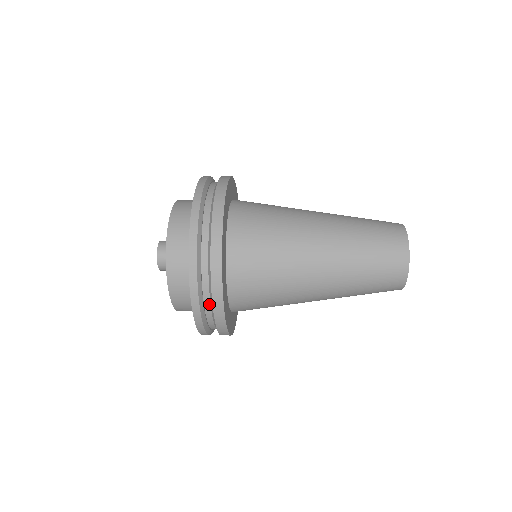
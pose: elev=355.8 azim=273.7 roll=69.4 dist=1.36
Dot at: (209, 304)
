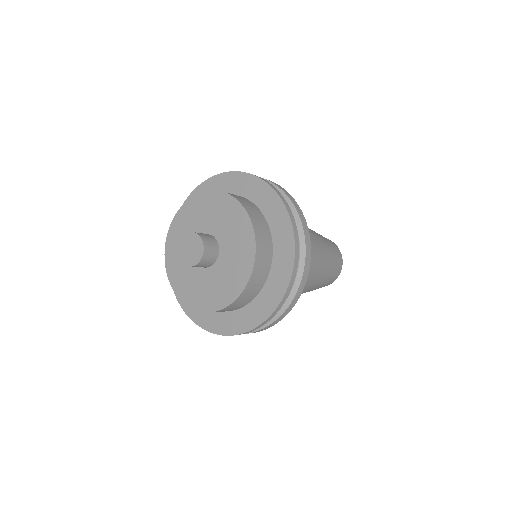
Dot at: occluded
